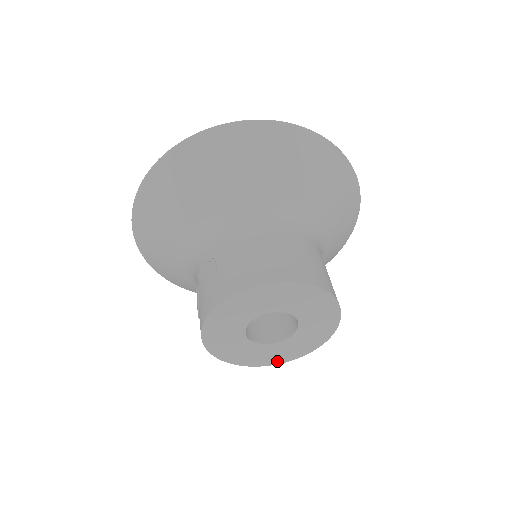
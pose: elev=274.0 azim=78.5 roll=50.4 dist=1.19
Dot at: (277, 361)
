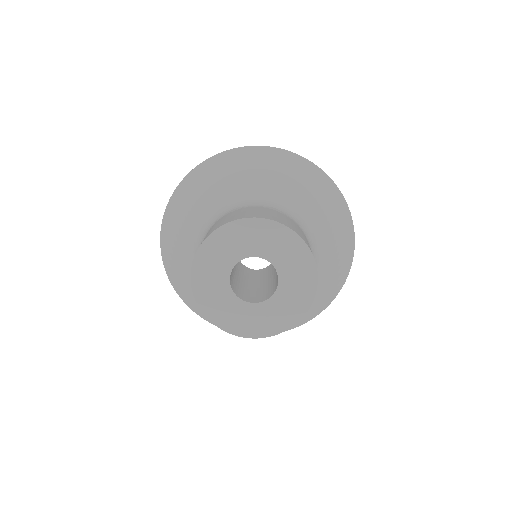
Dot at: (280, 327)
